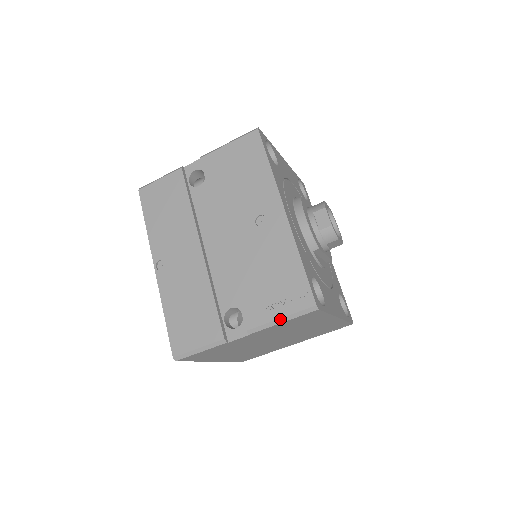
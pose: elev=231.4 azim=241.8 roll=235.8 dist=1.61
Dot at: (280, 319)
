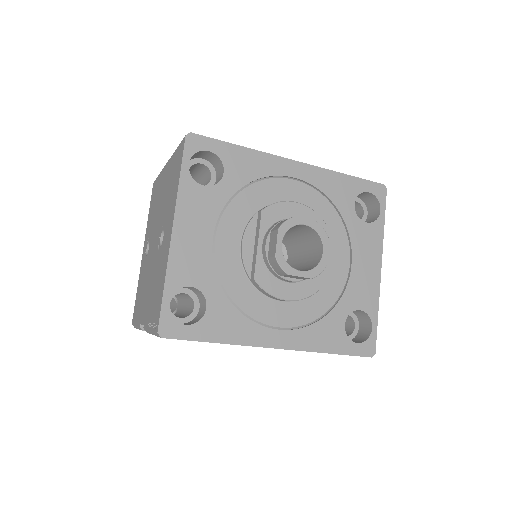
Dot at: occluded
